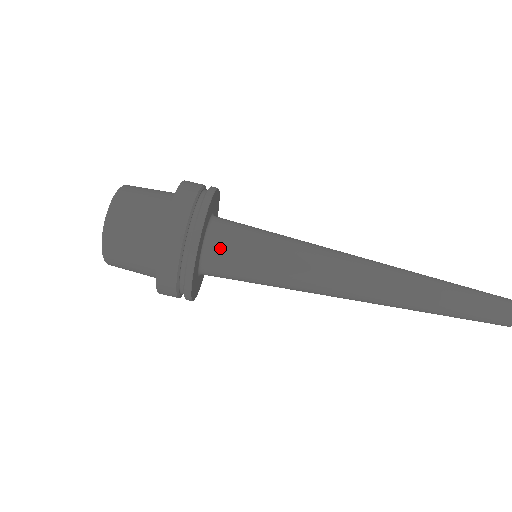
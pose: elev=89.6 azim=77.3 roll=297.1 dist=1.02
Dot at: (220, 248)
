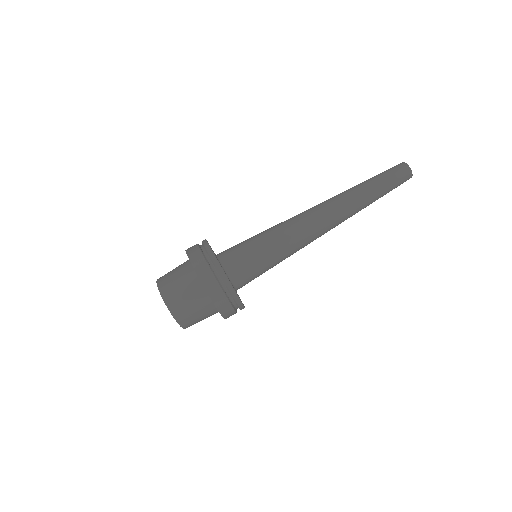
Dot at: (241, 277)
